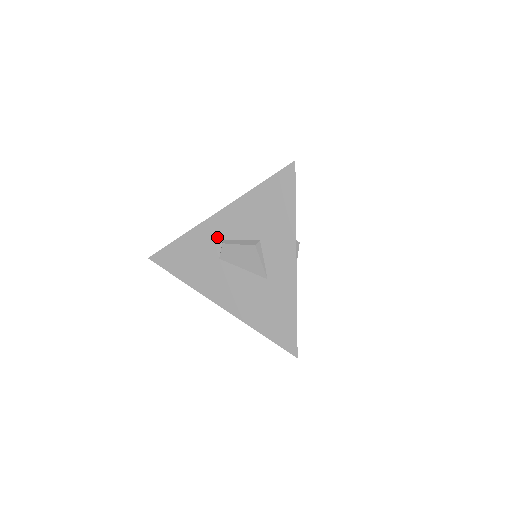
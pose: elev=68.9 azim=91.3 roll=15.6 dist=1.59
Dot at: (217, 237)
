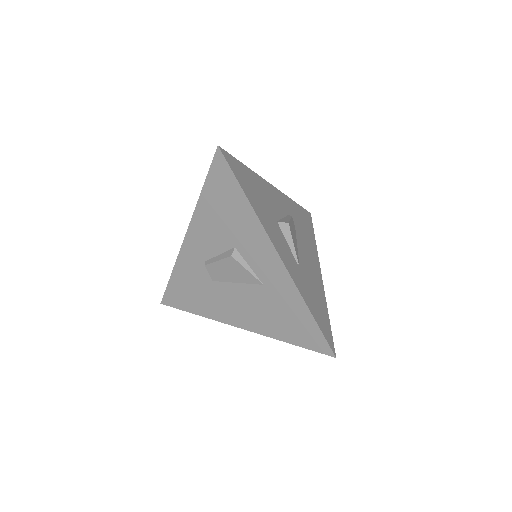
Dot at: (199, 260)
